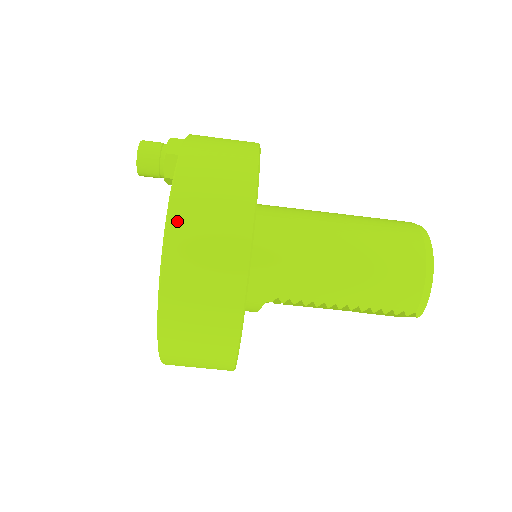
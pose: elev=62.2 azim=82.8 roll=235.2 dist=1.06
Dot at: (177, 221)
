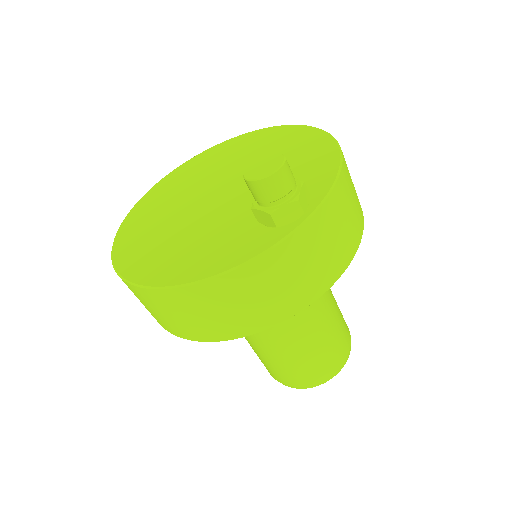
Dot at: (185, 294)
